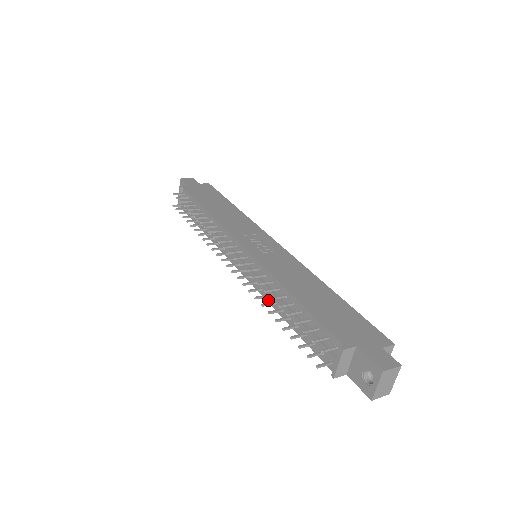
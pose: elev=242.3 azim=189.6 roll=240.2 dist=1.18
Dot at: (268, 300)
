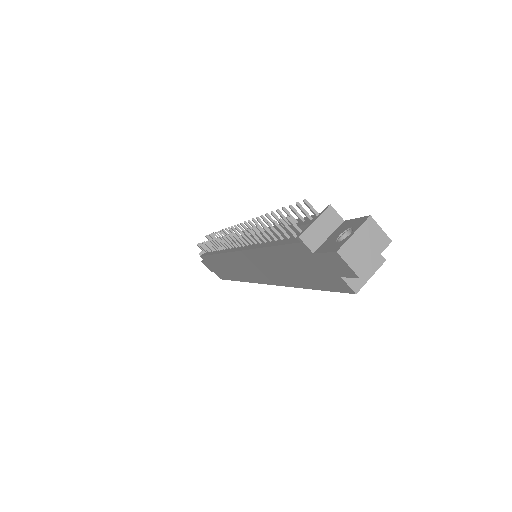
Dot at: (253, 247)
